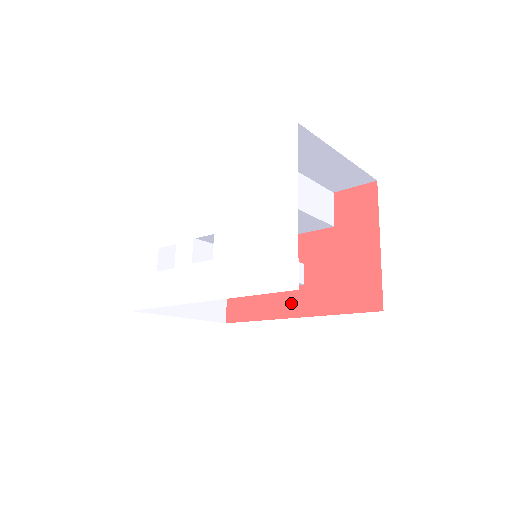
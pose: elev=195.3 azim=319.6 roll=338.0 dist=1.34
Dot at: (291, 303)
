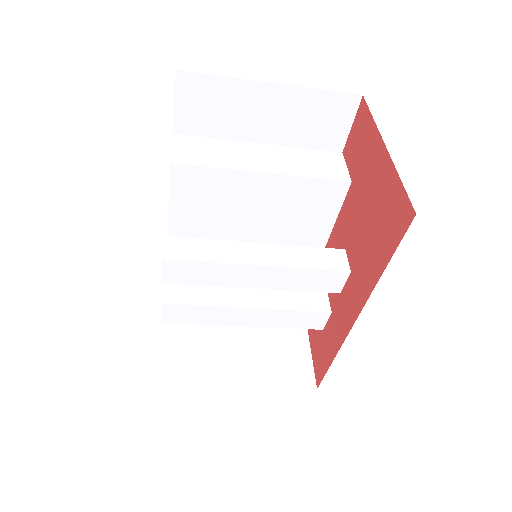
Dot at: (348, 306)
